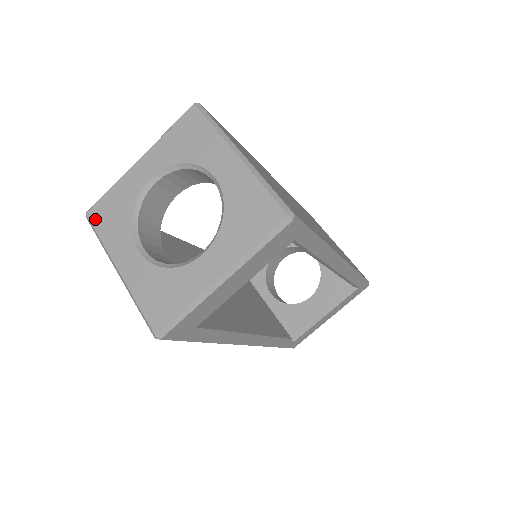
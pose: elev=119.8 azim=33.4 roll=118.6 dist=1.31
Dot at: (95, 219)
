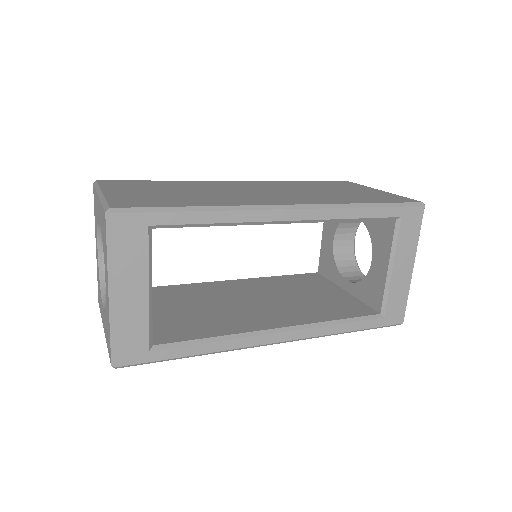
Dot at: (99, 303)
